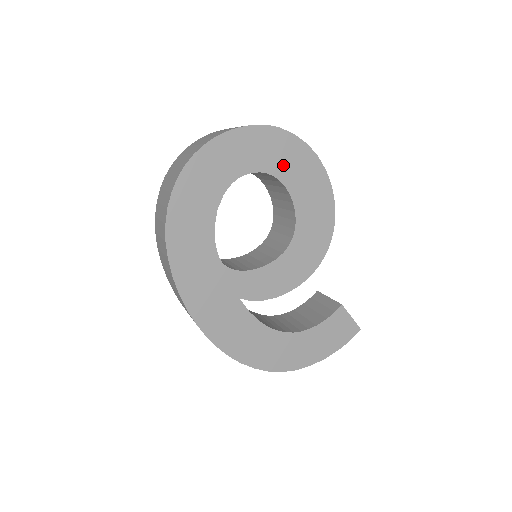
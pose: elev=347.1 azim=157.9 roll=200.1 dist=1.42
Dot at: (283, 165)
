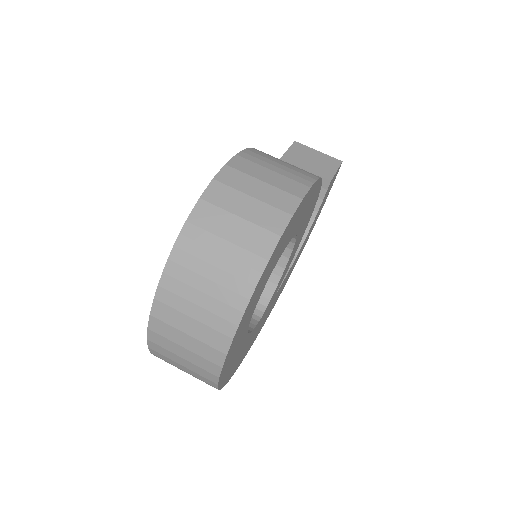
Dot at: (279, 254)
